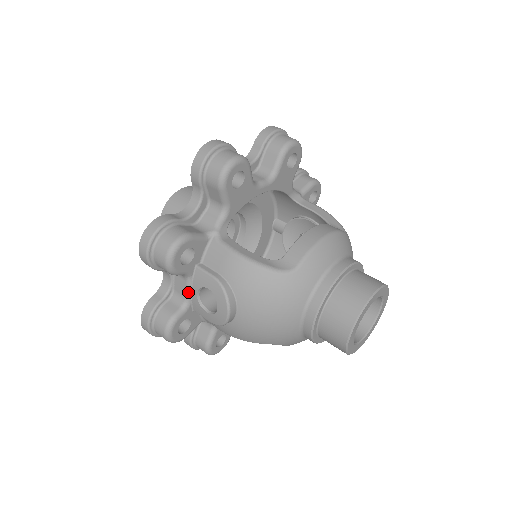
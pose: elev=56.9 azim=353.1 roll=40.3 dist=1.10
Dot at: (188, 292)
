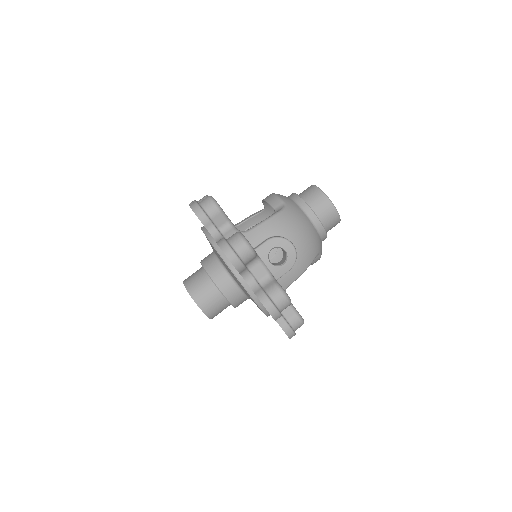
Dot at: (266, 268)
